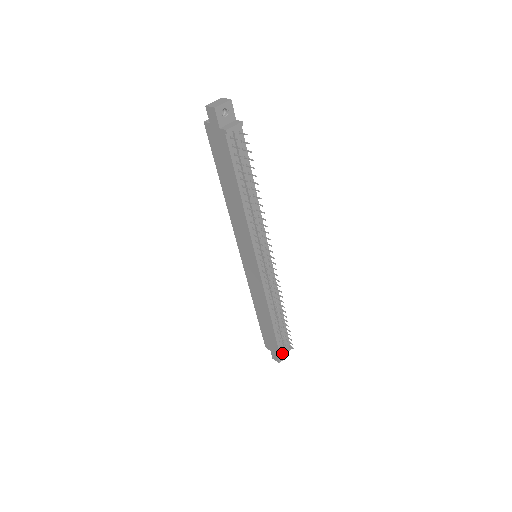
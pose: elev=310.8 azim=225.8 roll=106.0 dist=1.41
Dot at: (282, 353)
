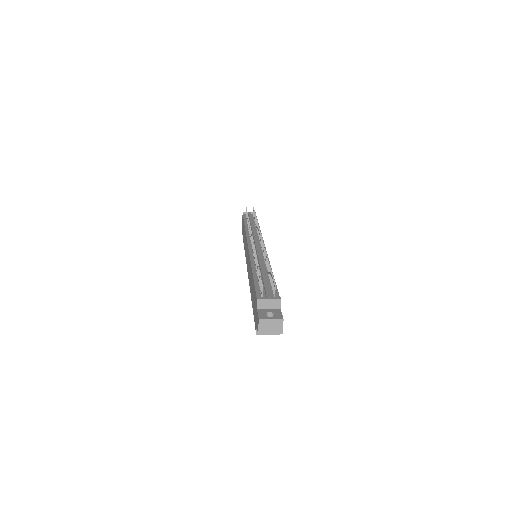
Dot at: (261, 299)
